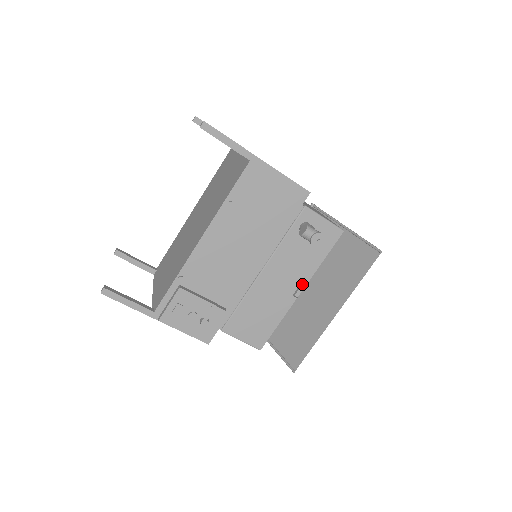
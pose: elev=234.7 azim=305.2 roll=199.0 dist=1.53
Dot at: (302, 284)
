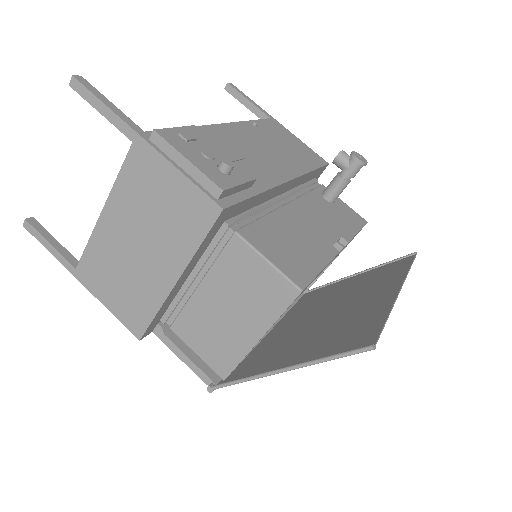
Dot at: (340, 242)
